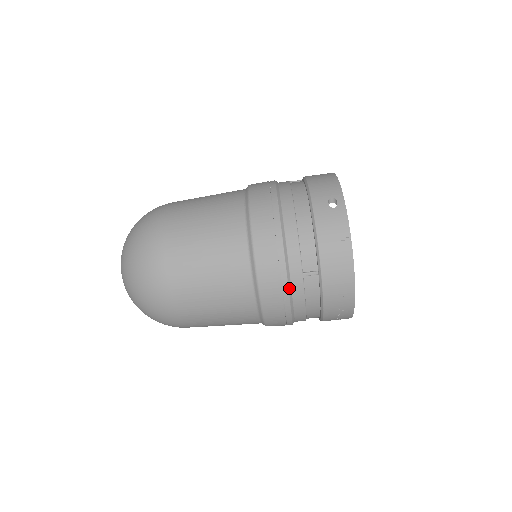
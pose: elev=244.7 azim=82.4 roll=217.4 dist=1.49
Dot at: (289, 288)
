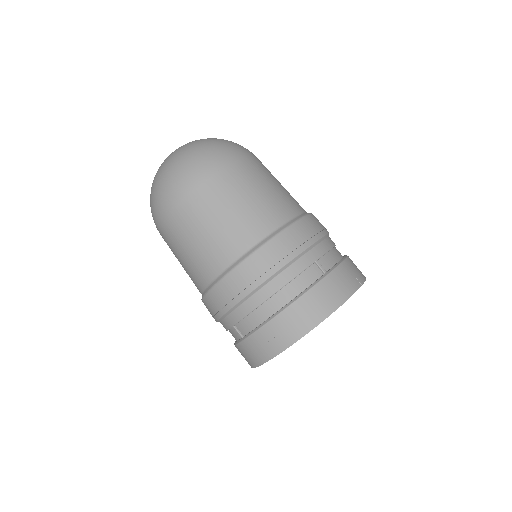
Dot at: (301, 254)
